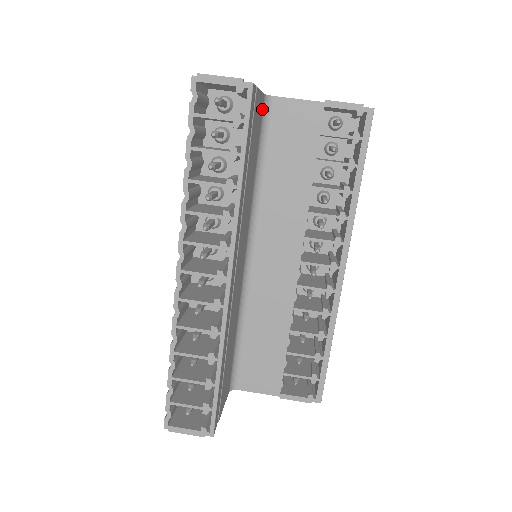
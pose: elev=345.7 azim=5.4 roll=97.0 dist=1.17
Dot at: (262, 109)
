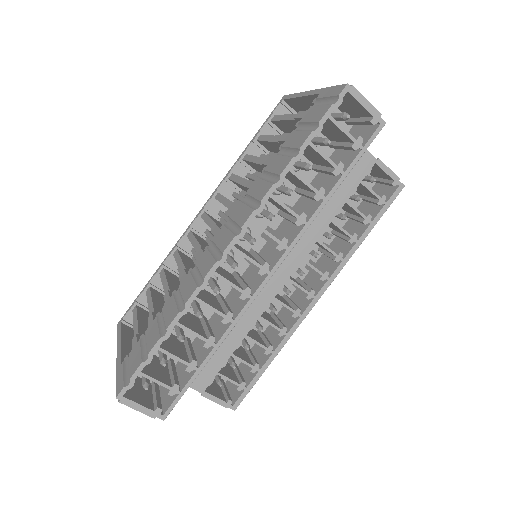
Dot at: occluded
